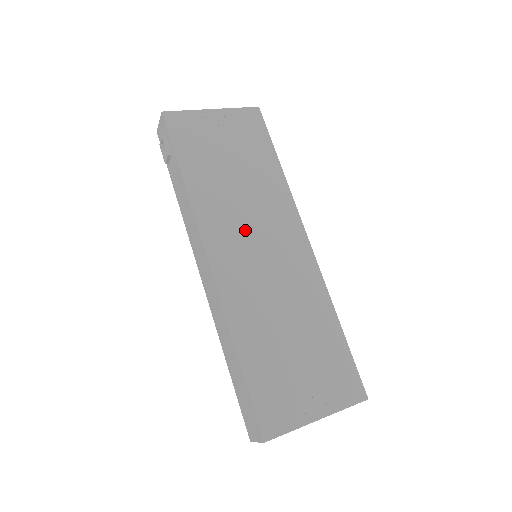
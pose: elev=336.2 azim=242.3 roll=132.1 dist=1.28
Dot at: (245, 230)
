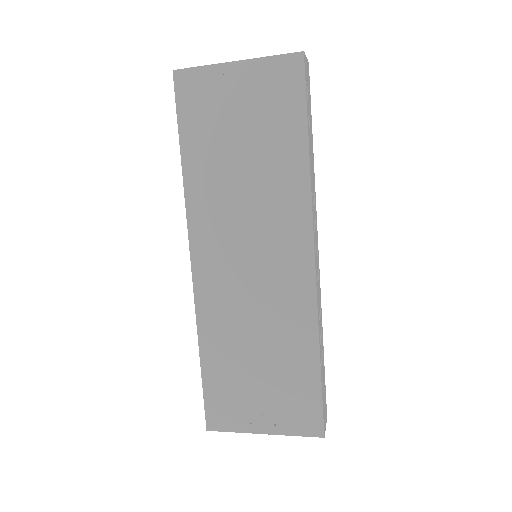
Dot at: (238, 233)
